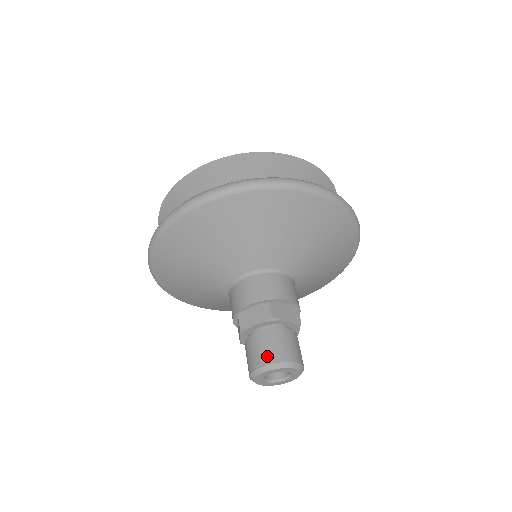
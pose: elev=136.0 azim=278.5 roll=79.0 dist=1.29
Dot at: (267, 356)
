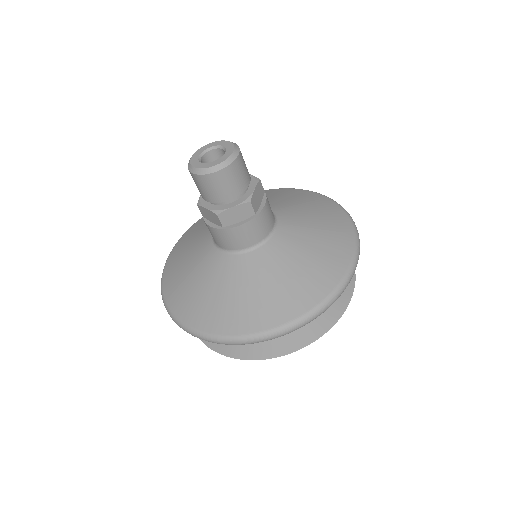
Dot at: occluded
